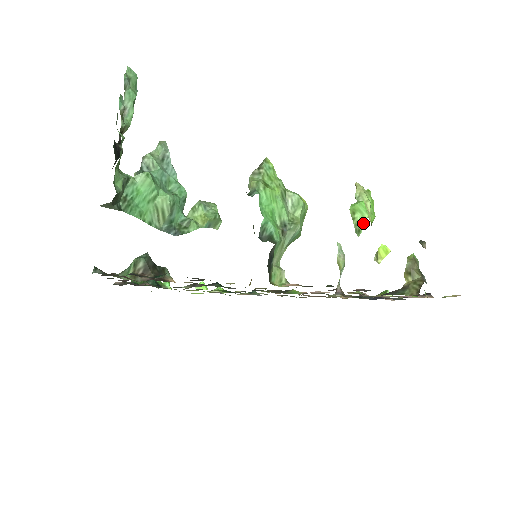
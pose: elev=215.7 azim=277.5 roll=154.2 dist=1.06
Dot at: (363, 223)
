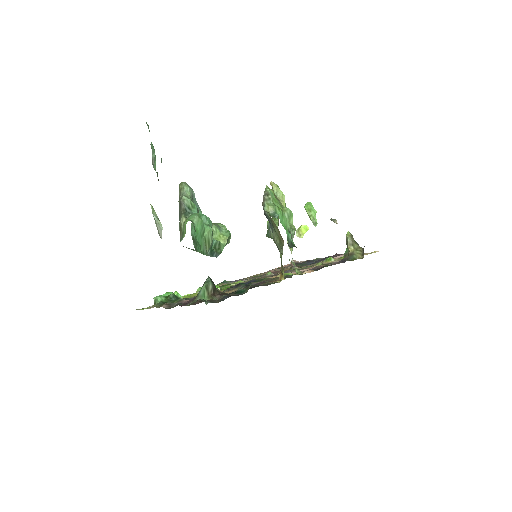
Dot at: occluded
